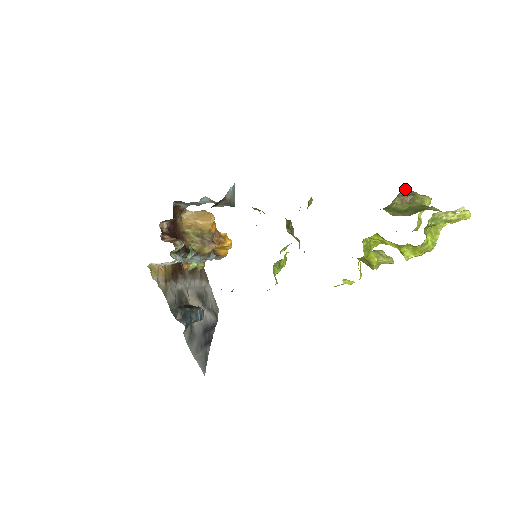
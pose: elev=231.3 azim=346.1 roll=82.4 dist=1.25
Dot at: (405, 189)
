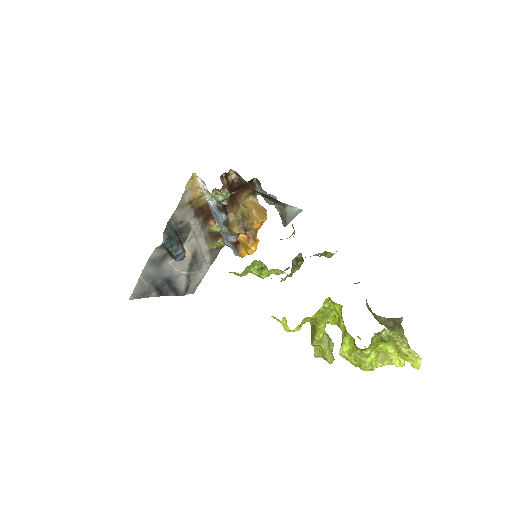
Dot at: (398, 318)
